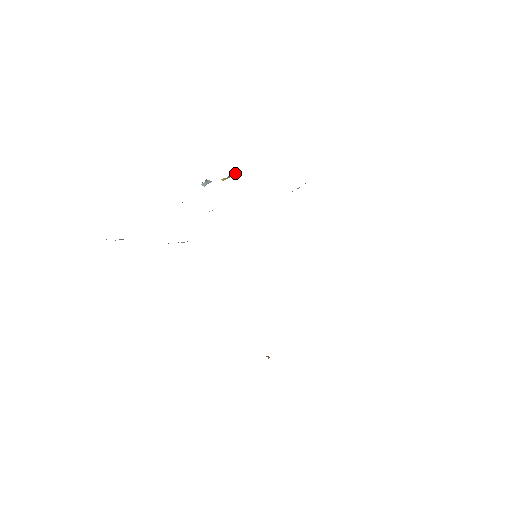
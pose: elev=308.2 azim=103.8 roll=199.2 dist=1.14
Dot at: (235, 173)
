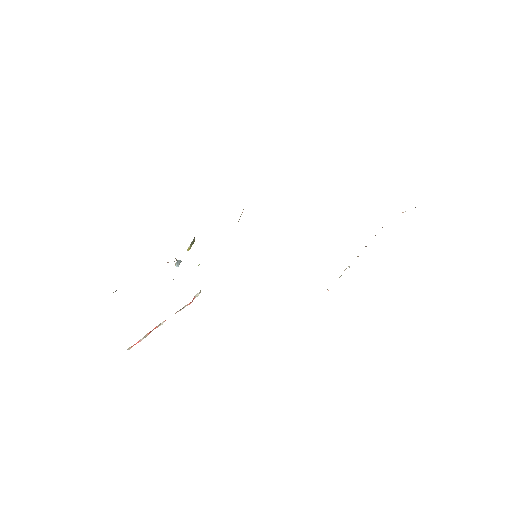
Dot at: (193, 240)
